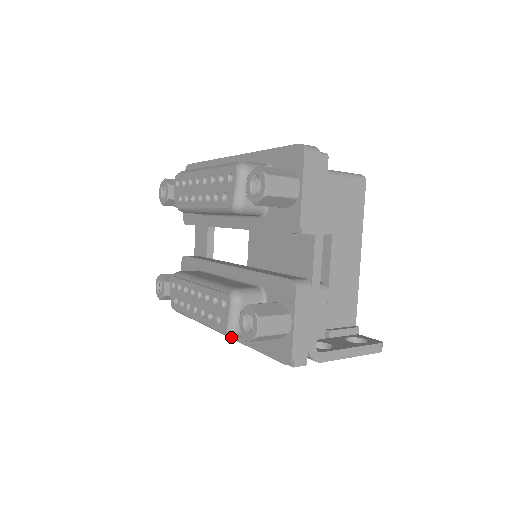
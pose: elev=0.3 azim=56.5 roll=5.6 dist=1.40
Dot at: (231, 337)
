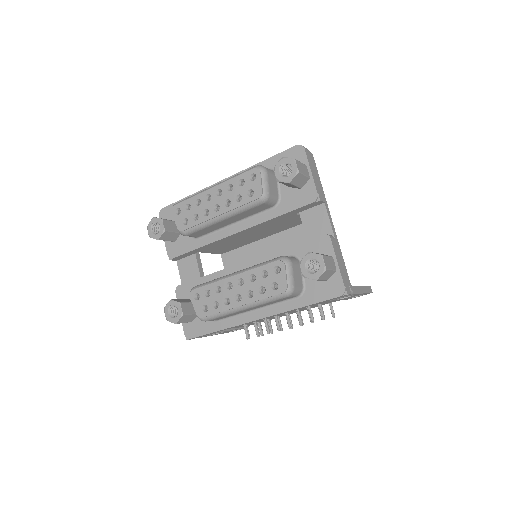
Dot at: (290, 295)
